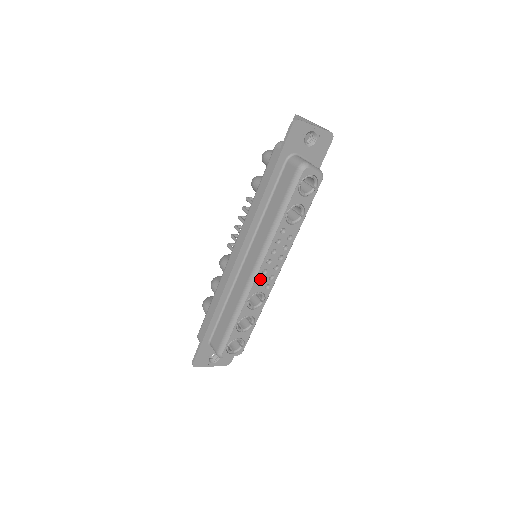
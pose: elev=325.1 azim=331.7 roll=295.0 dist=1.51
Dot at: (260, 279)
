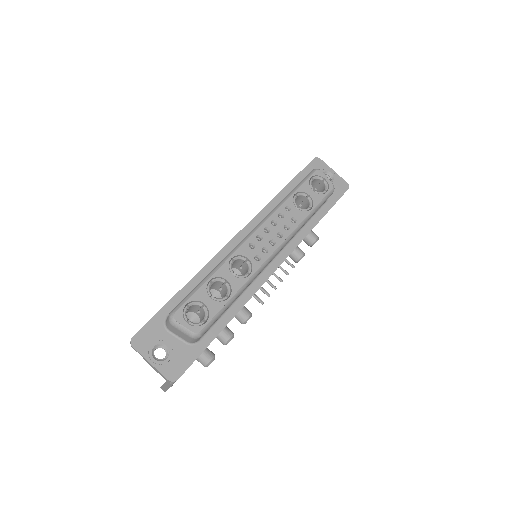
Dot at: (252, 248)
